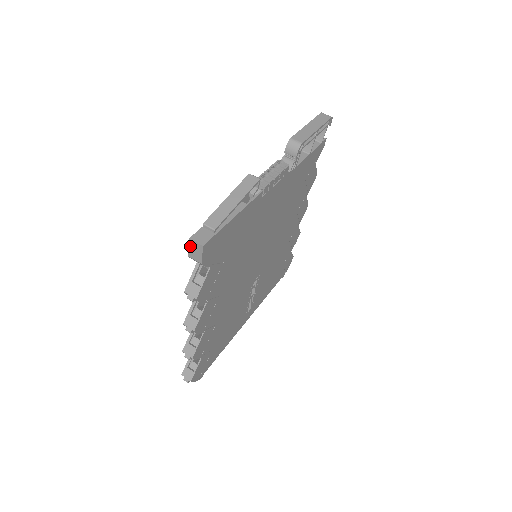
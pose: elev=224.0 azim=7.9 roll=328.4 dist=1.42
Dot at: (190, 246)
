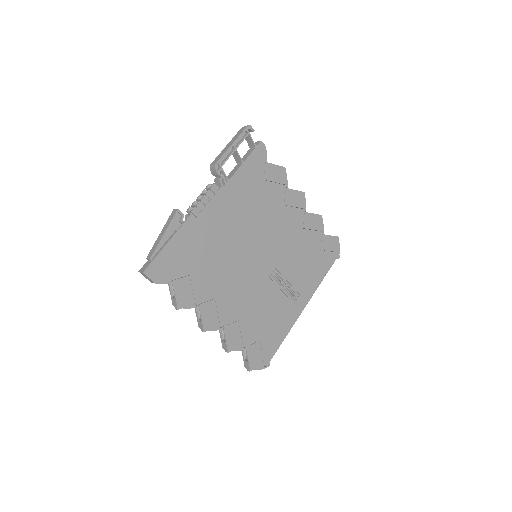
Dot at: (144, 276)
